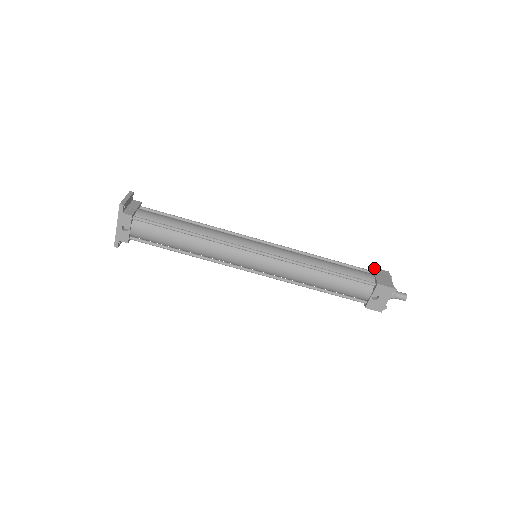
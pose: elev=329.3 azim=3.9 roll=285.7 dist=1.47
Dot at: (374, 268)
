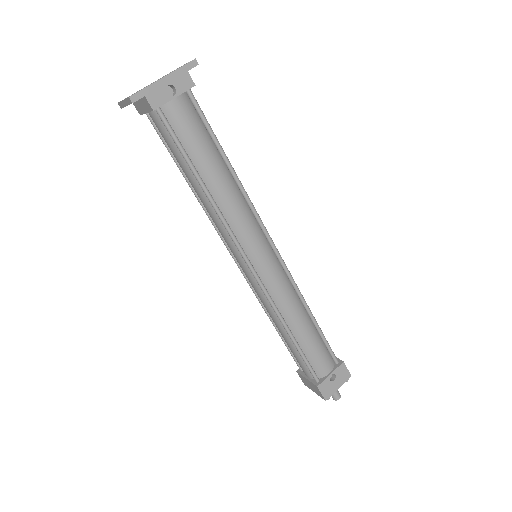
Dot at: occluded
